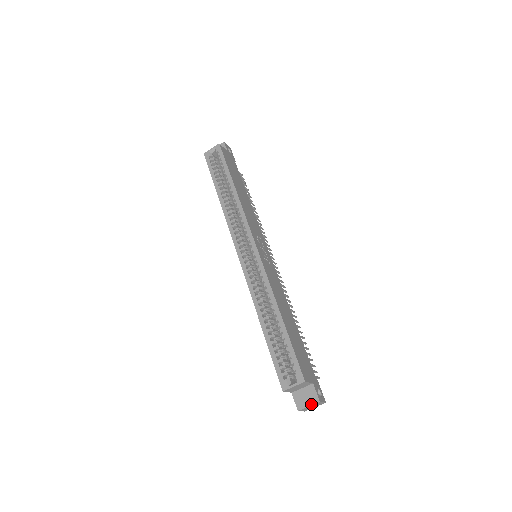
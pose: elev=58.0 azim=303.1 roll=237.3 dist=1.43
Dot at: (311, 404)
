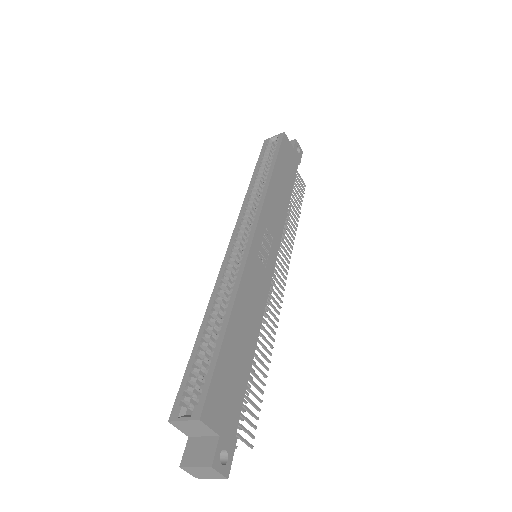
Dot at: (199, 465)
